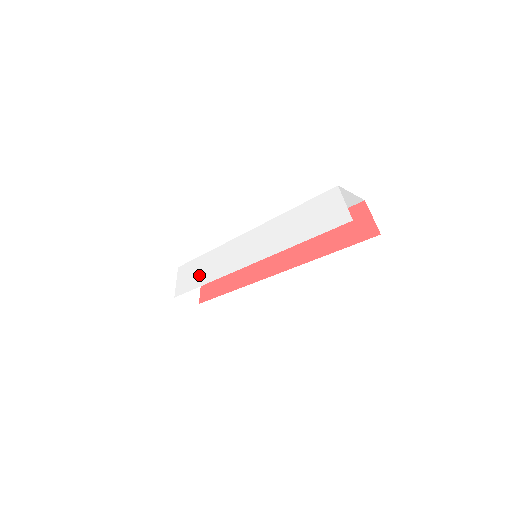
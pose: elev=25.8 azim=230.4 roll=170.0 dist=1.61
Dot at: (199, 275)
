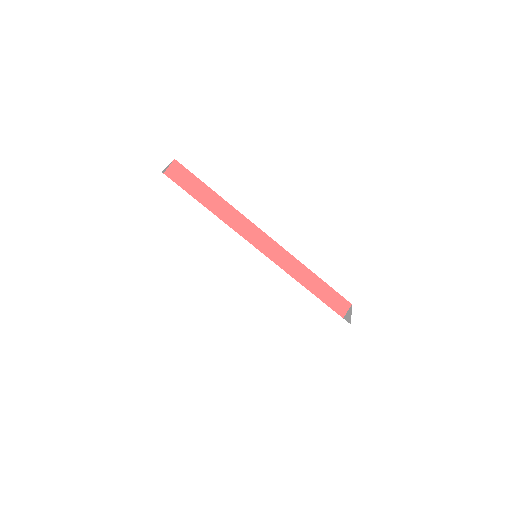
Dot at: (191, 221)
